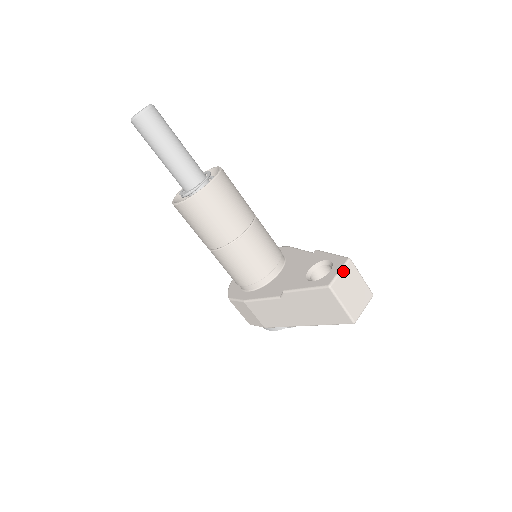
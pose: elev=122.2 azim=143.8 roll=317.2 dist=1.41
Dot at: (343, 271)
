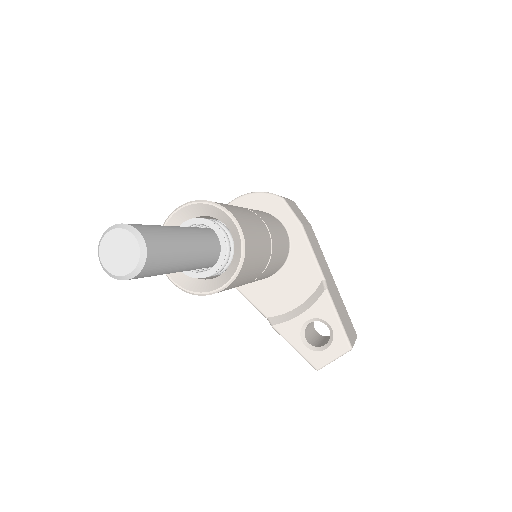
Dot at: occluded
